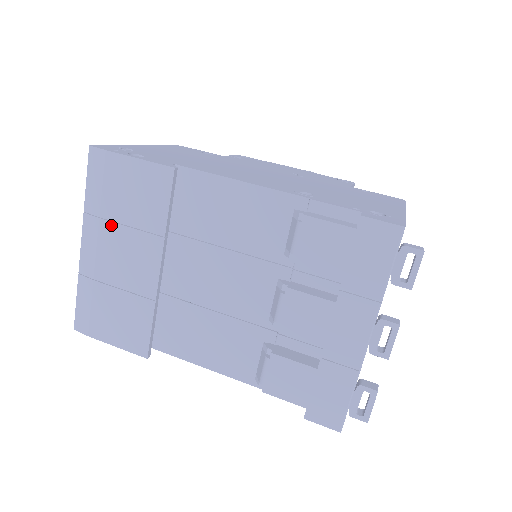
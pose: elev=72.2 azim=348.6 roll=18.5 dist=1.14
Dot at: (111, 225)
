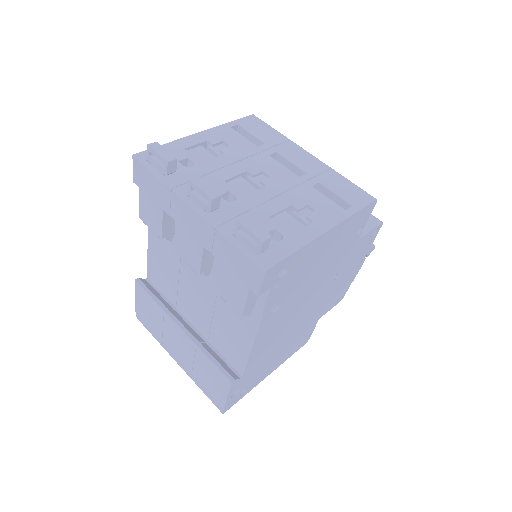
Dot at: (164, 337)
